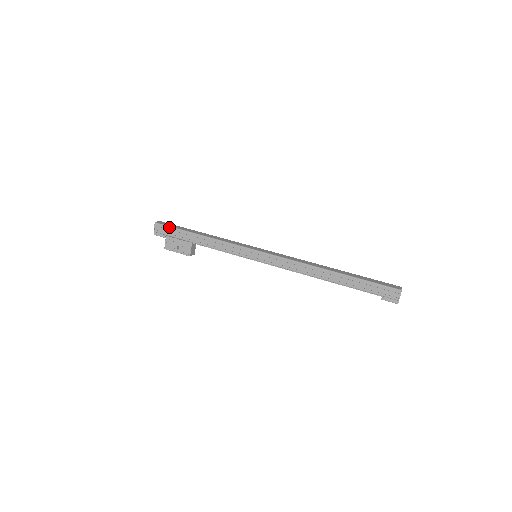
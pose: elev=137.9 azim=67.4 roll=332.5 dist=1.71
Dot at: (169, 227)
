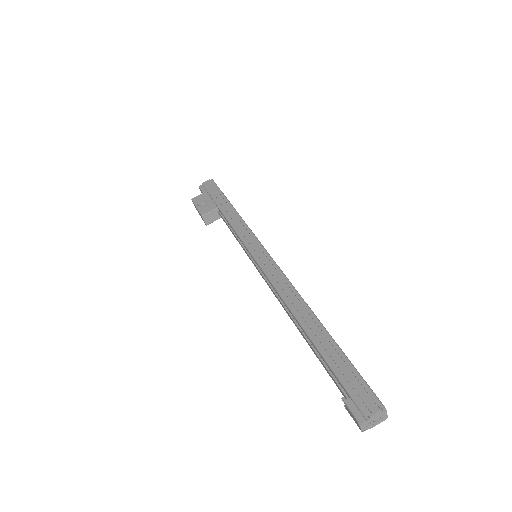
Dot at: (218, 187)
